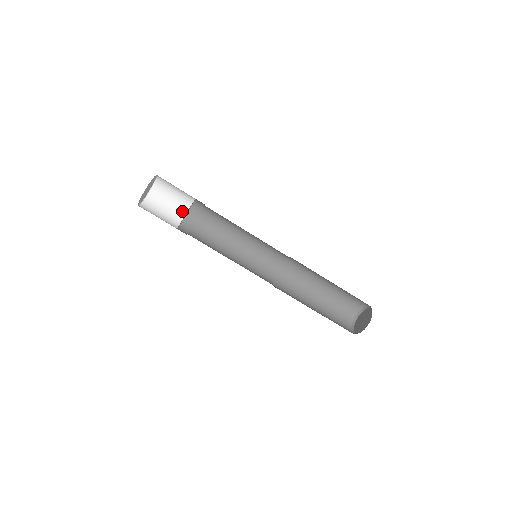
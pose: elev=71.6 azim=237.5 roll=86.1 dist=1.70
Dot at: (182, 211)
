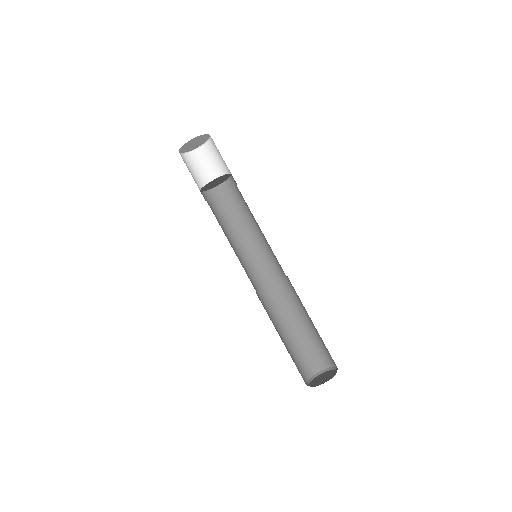
Dot at: occluded
